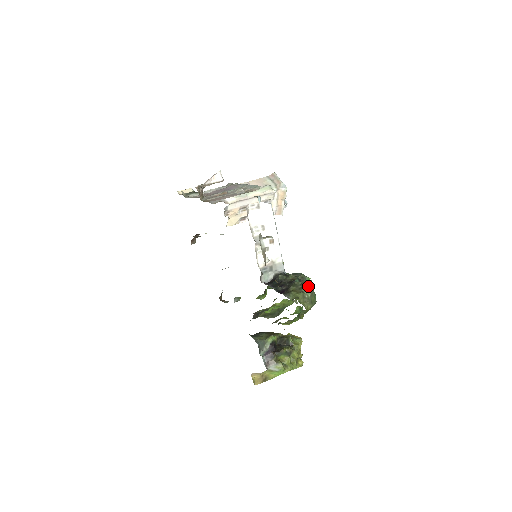
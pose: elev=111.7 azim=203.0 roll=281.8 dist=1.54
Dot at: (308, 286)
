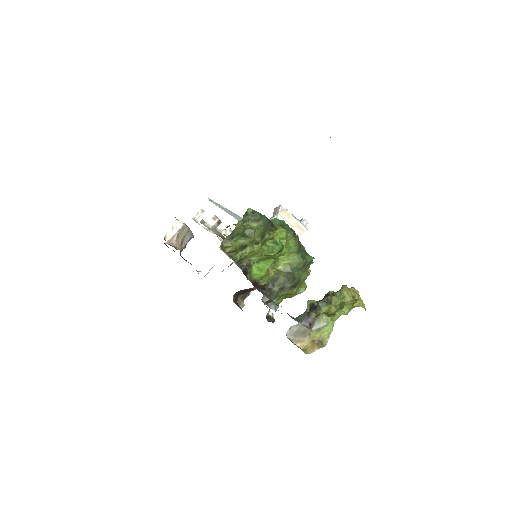
Dot at: (246, 213)
